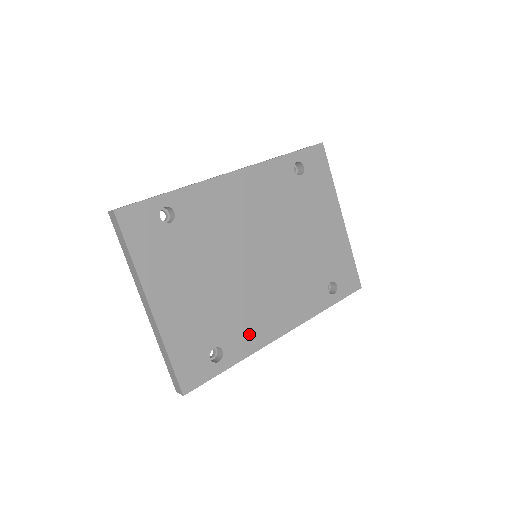
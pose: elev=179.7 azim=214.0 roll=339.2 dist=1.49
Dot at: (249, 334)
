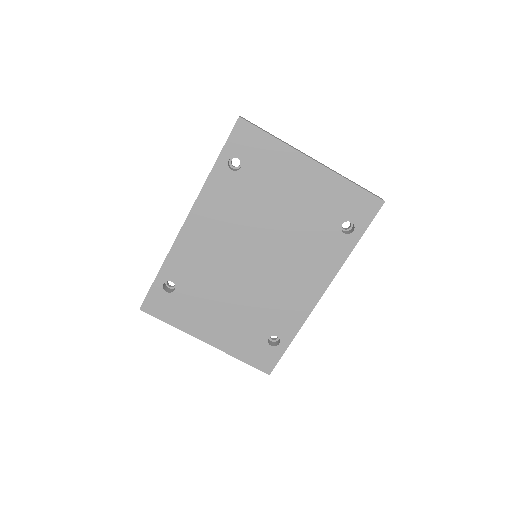
Dot at: (290, 314)
